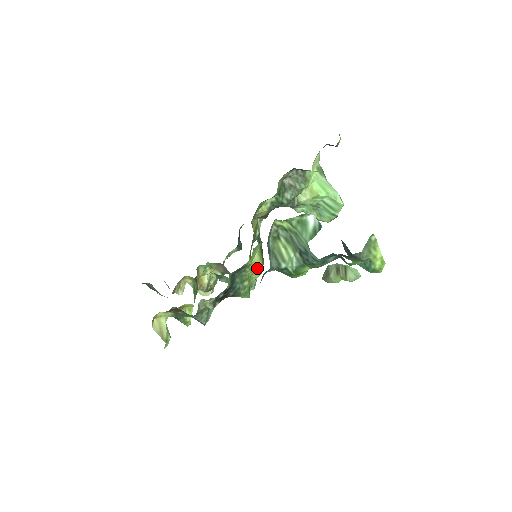
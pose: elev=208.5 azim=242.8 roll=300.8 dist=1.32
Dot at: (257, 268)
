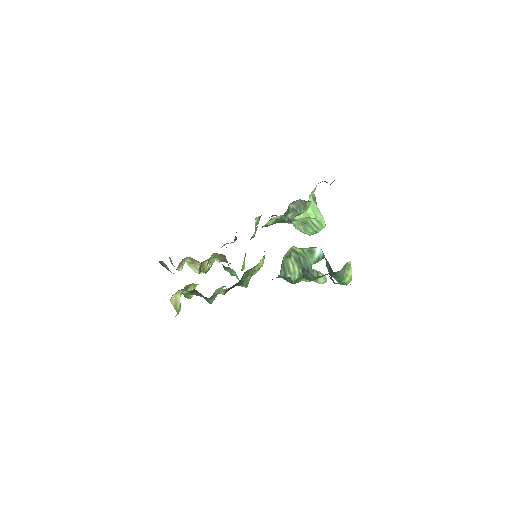
Dot at: (259, 268)
